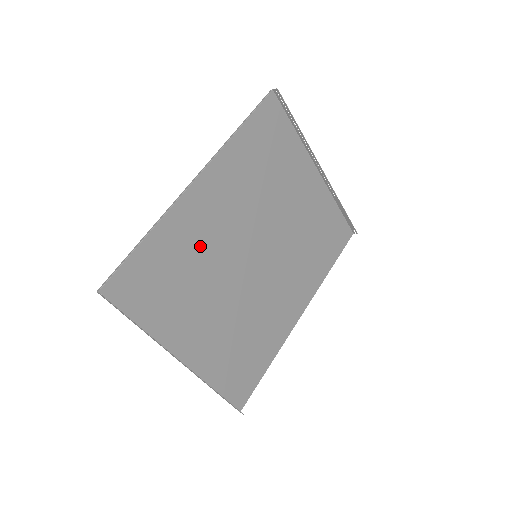
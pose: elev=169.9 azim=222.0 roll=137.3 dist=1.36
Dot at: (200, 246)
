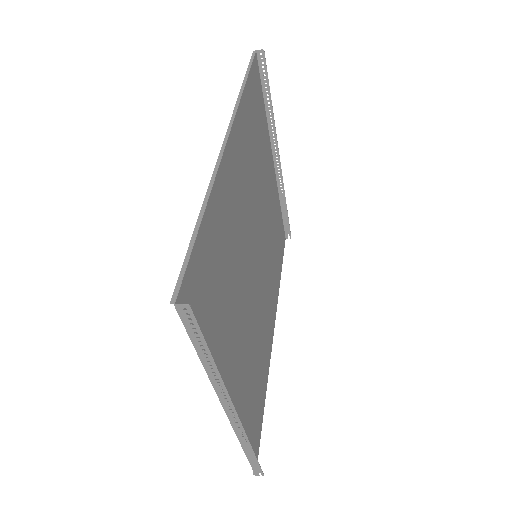
Dot at: (232, 236)
